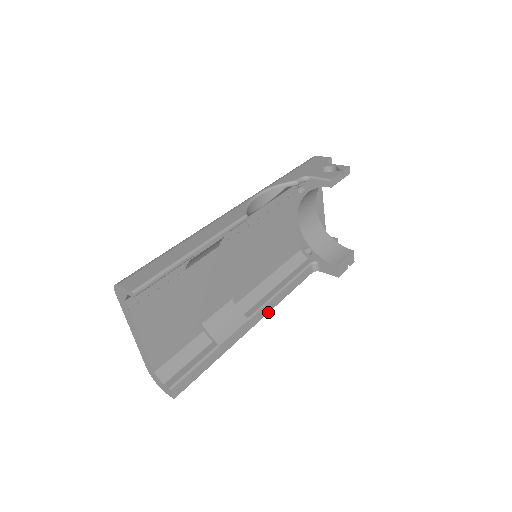
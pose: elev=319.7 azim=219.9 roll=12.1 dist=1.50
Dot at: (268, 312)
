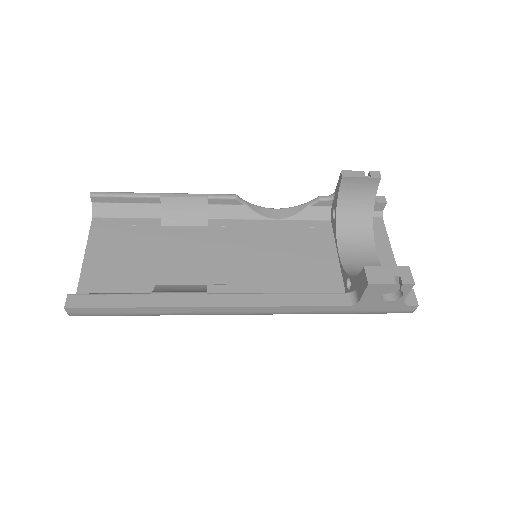
Dot at: (245, 306)
